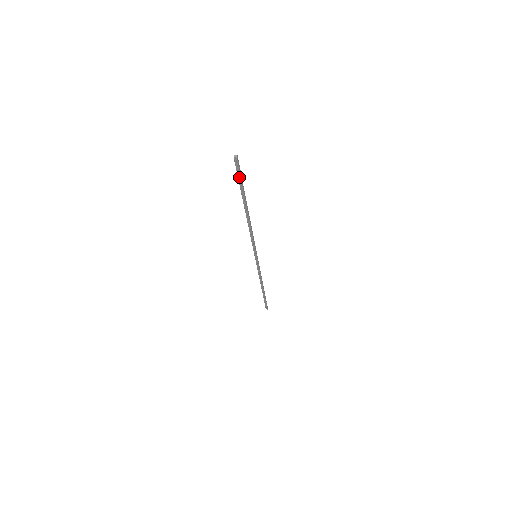
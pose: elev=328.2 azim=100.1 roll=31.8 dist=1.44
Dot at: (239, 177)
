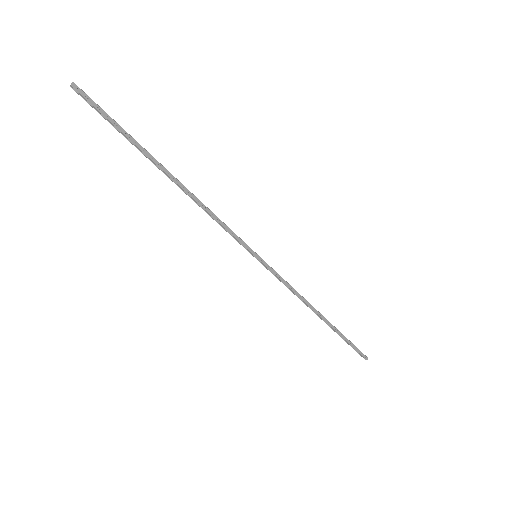
Dot at: (106, 118)
